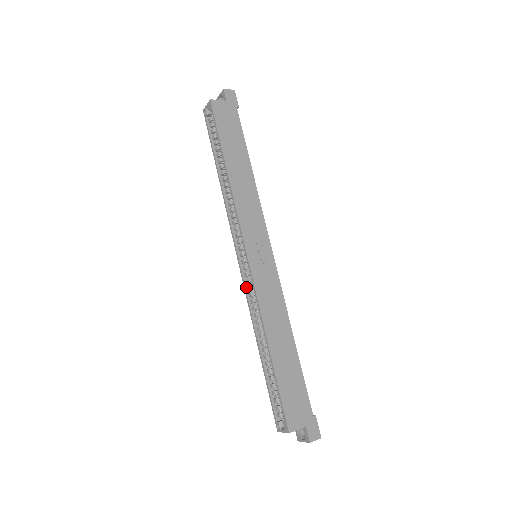
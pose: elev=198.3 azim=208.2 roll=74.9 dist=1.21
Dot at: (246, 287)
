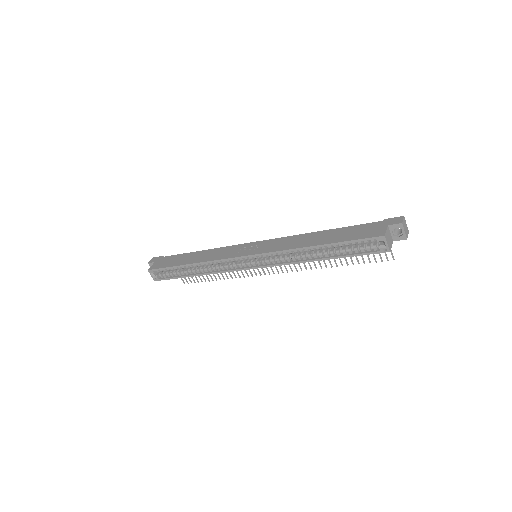
Dot at: (272, 264)
